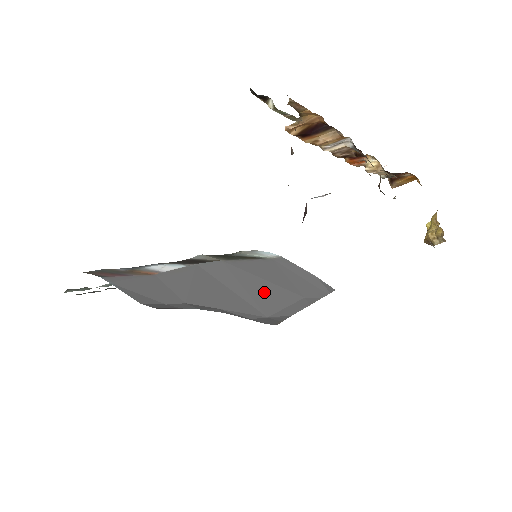
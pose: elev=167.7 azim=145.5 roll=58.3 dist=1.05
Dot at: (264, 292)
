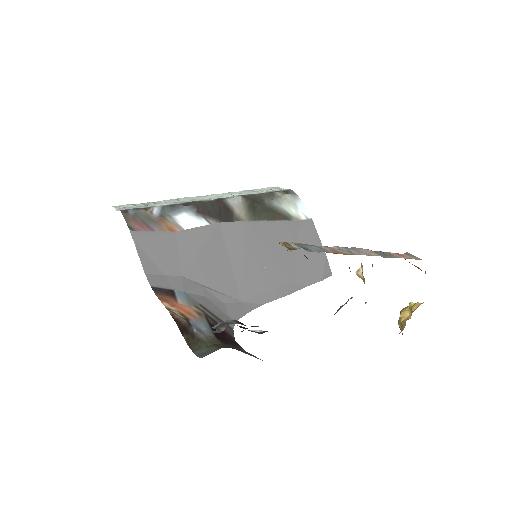
Dot at: (259, 270)
